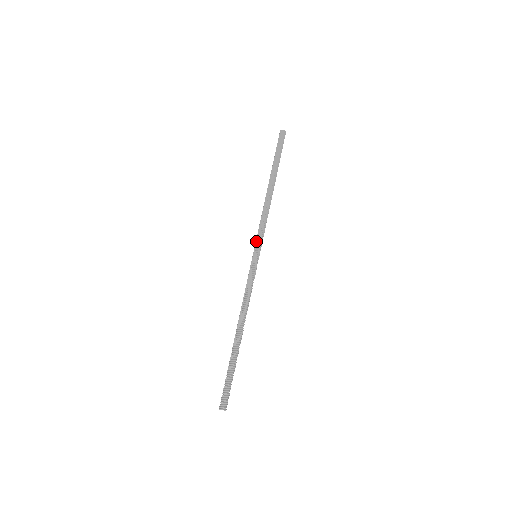
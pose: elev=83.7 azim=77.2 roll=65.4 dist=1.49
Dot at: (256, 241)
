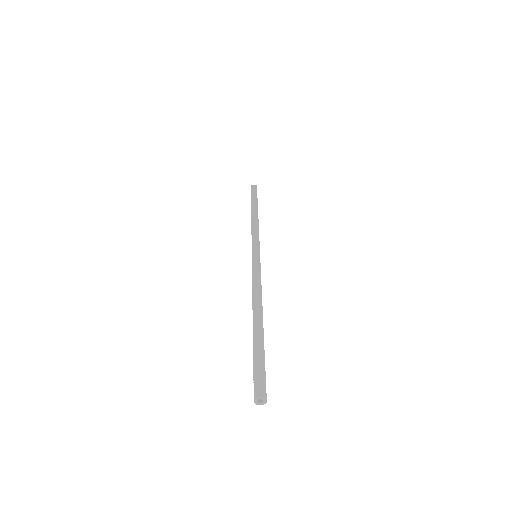
Dot at: (252, 244)
